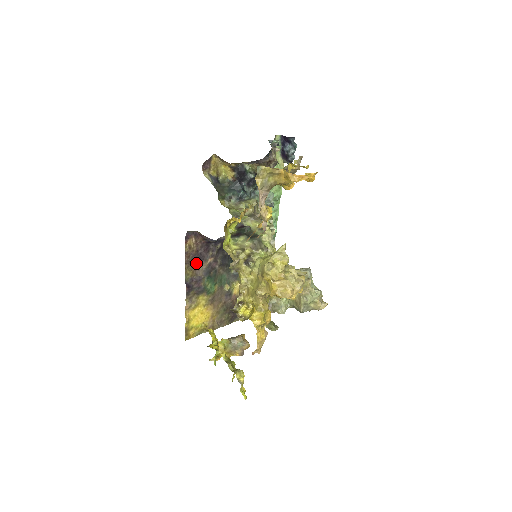
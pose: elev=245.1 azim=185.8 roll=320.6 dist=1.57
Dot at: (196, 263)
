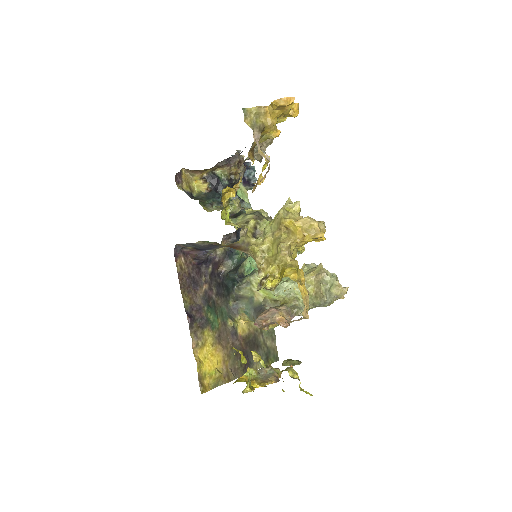
Dot at: (191, 289)
